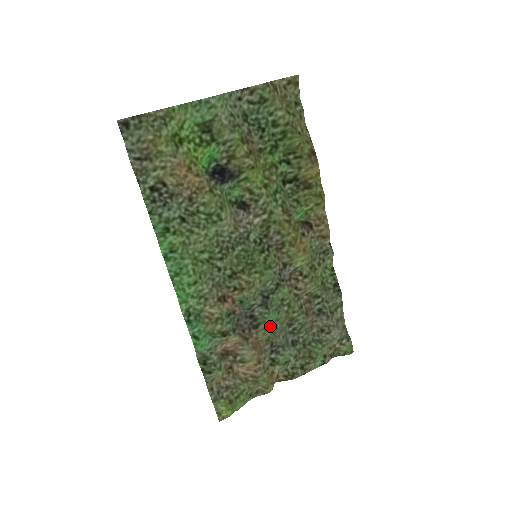
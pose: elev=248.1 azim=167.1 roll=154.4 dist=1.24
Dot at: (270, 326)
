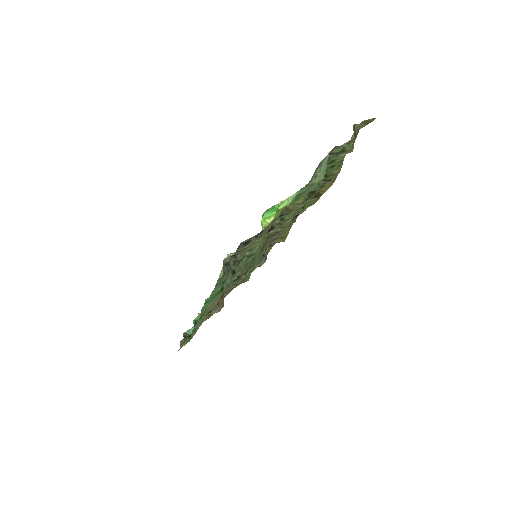
Dot at: occluded
